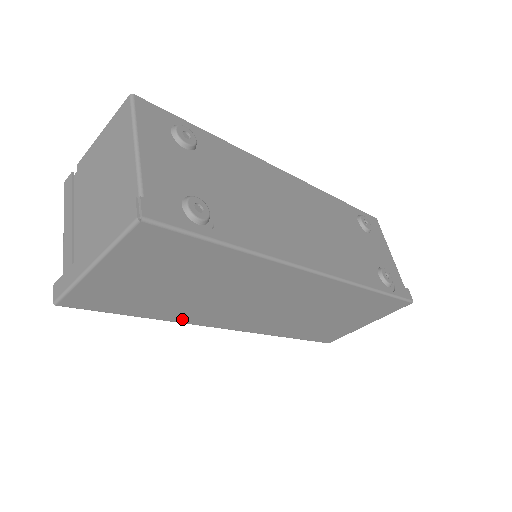
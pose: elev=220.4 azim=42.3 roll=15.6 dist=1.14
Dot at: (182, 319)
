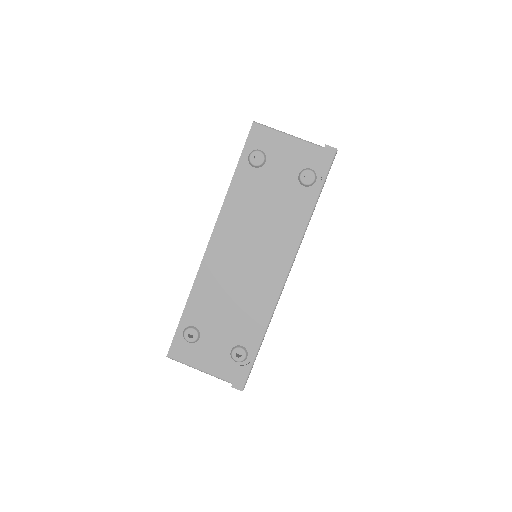
Dot at: occluded
